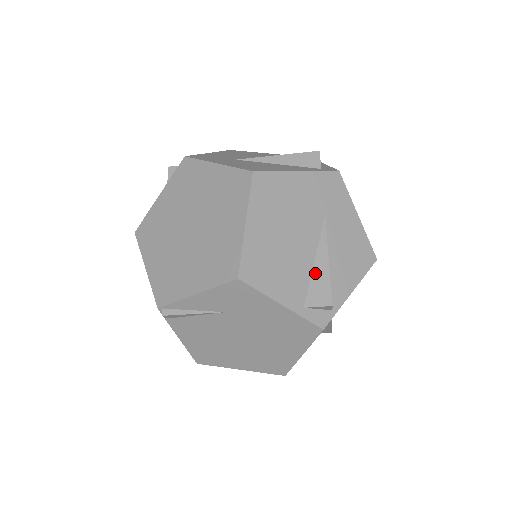
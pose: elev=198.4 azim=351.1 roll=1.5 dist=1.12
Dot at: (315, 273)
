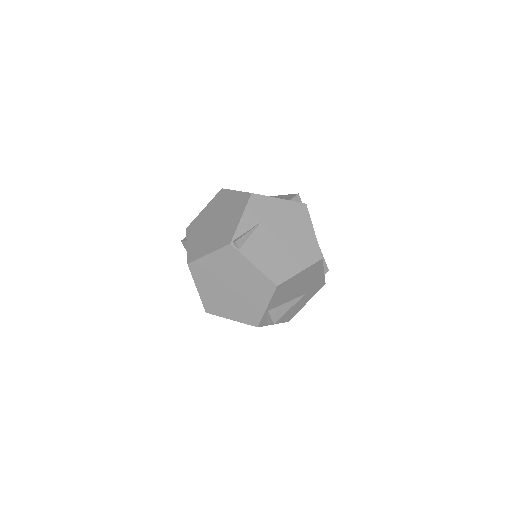
Dot at: (281, 198)
